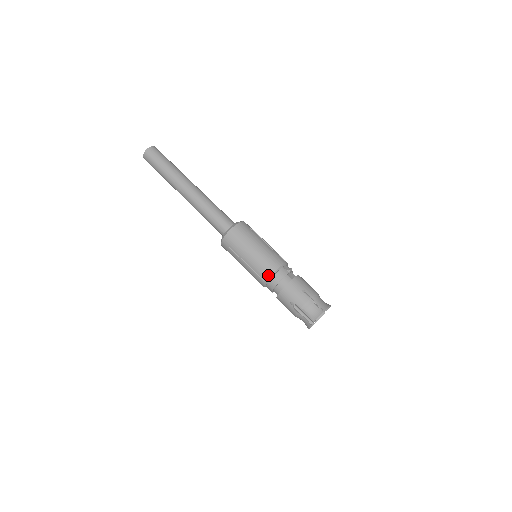
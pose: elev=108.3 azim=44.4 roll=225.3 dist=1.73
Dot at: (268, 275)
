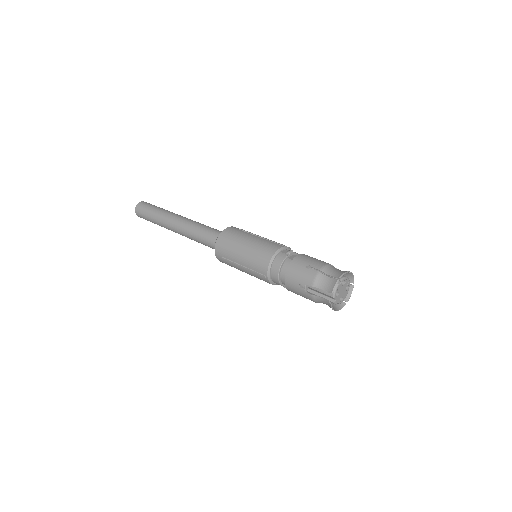
Dot at: (265, 267)
